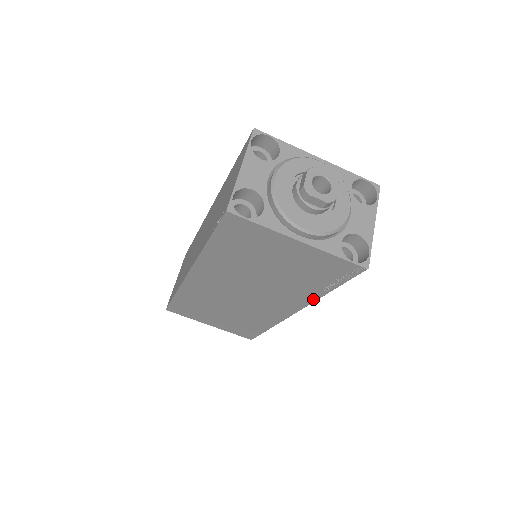
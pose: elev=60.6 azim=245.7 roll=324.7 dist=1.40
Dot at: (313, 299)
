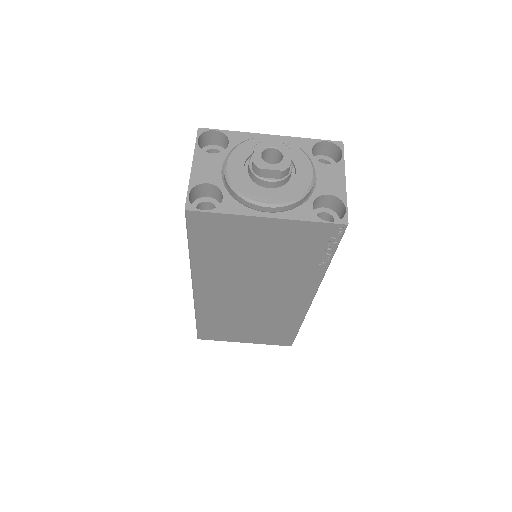
Dot at: (318, 279)
